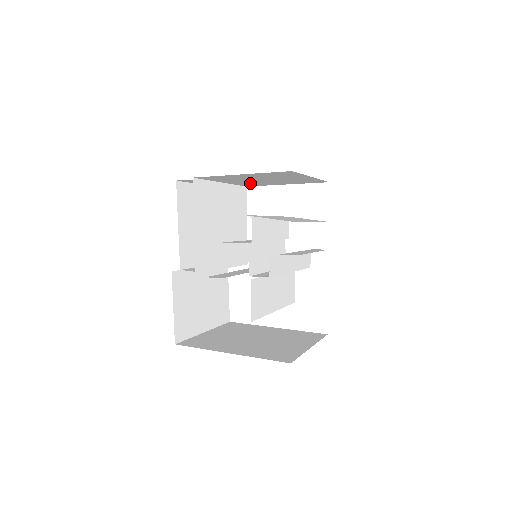
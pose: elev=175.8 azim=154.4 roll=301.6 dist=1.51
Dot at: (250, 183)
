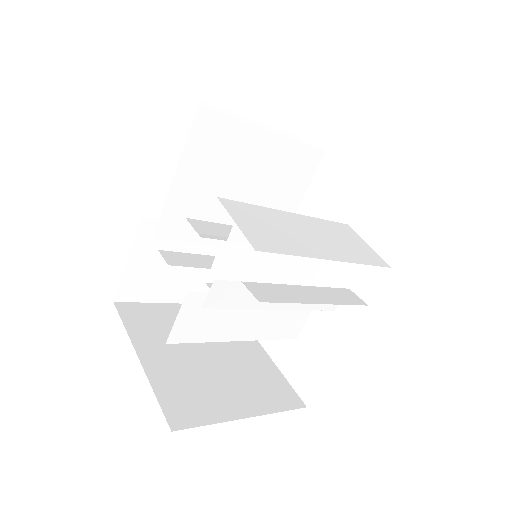
Dot at: occluded
